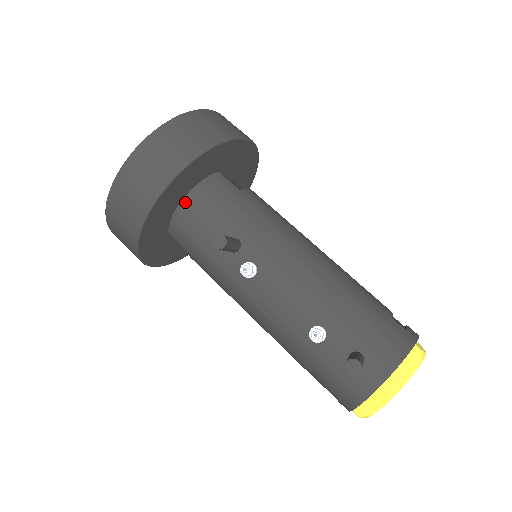
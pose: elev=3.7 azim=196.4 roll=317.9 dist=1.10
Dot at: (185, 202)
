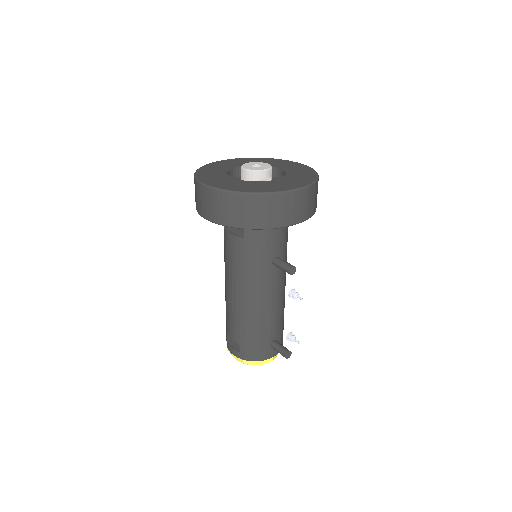
Dot at: occluded
